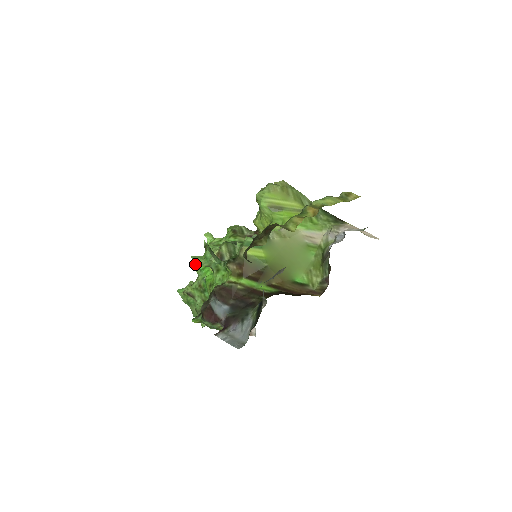
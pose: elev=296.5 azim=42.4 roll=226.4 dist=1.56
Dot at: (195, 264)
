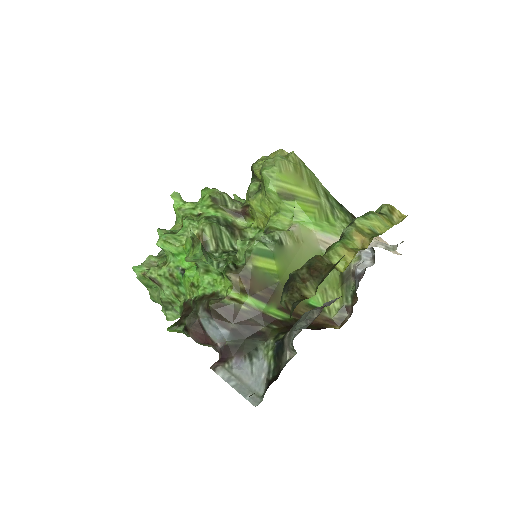
Dot at: (166, 245)
